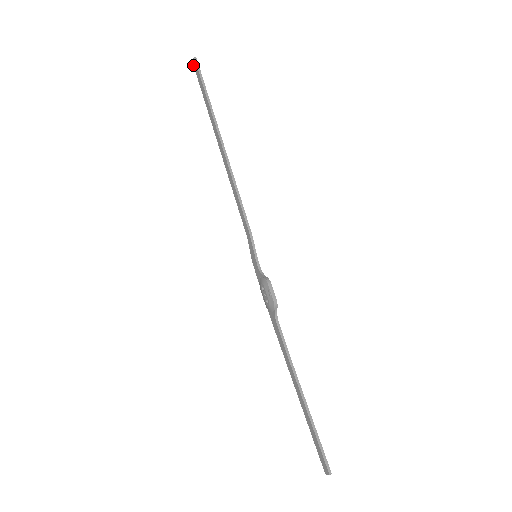
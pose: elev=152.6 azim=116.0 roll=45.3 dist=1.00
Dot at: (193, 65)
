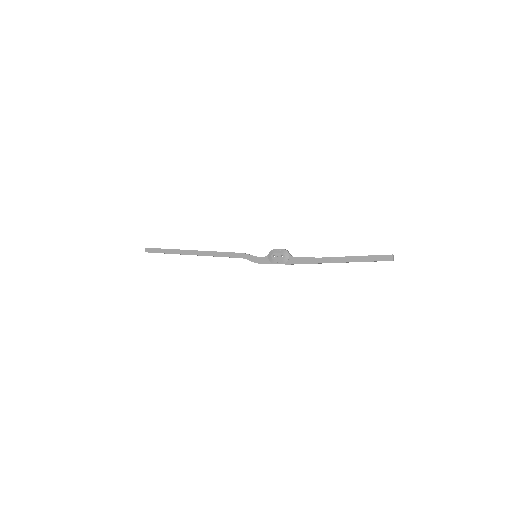
Dot at: occluded
